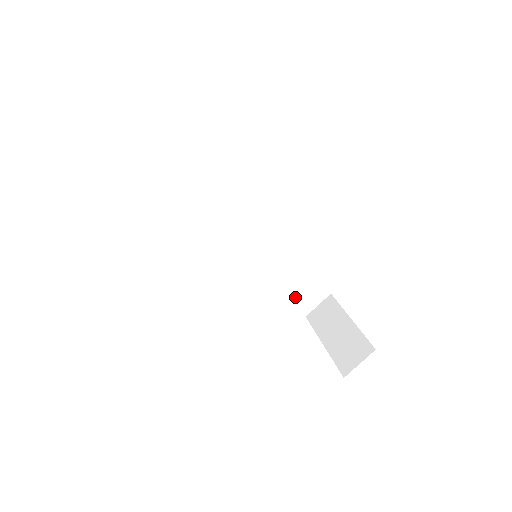
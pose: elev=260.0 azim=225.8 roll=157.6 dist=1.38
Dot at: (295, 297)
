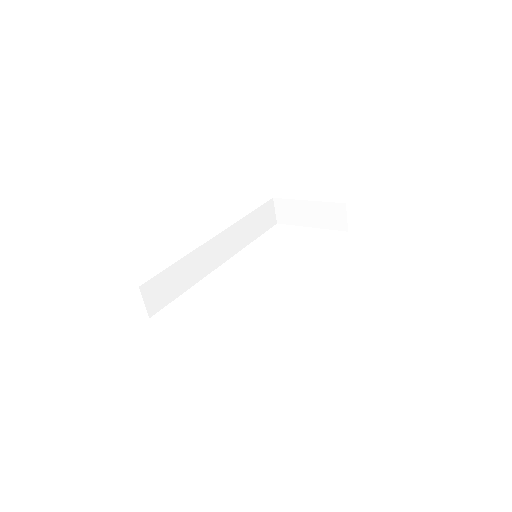
Dot at: (265, 226)
